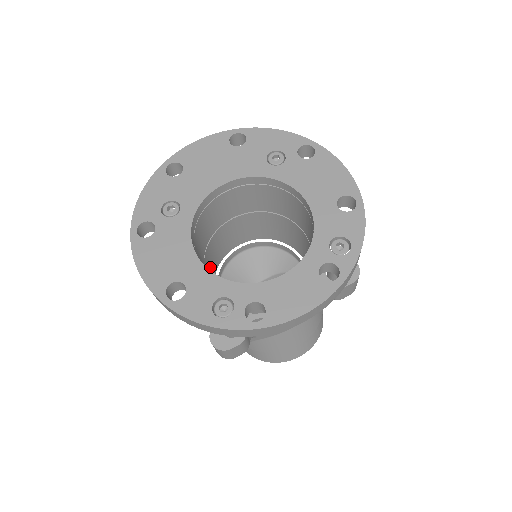
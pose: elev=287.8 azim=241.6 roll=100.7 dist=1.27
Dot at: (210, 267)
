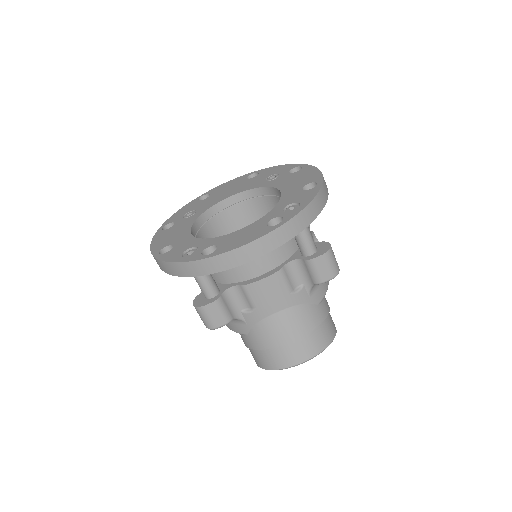
Dot at: occluded
